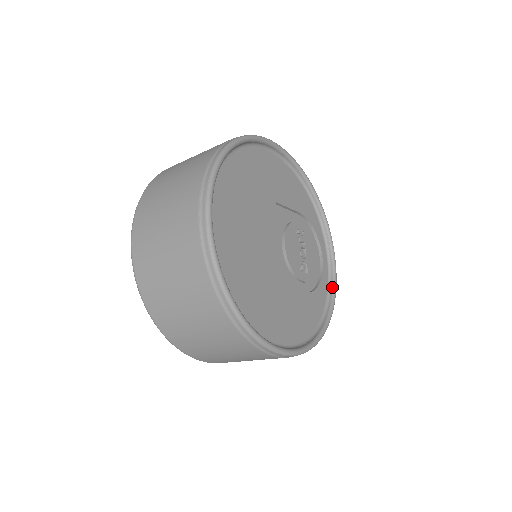
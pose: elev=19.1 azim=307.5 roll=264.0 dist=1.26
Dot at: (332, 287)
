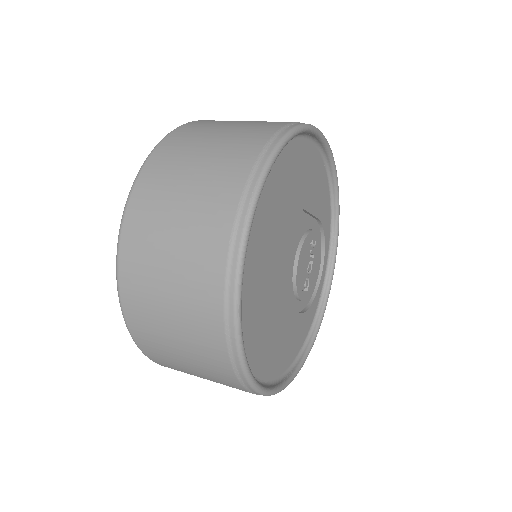
Dot at: (323, 304)
